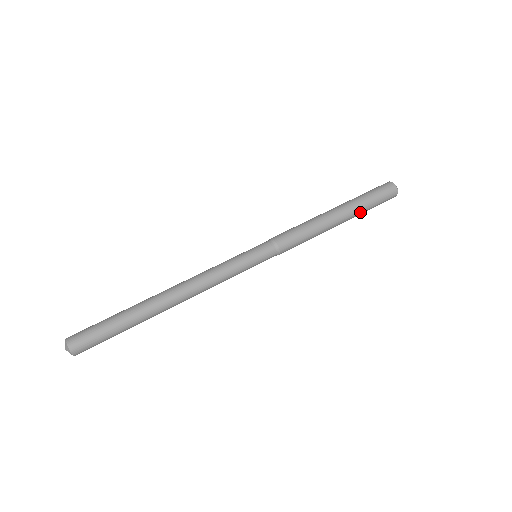
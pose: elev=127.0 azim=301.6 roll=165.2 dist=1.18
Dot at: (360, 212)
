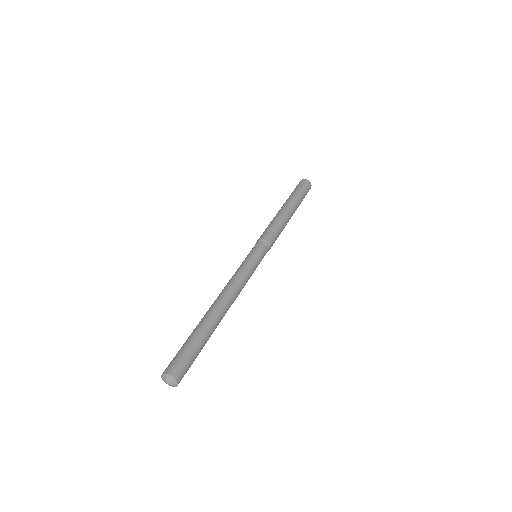
Dot at: (299, 203)
